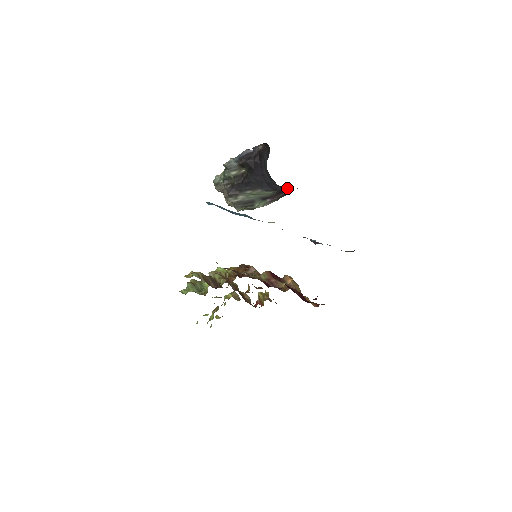
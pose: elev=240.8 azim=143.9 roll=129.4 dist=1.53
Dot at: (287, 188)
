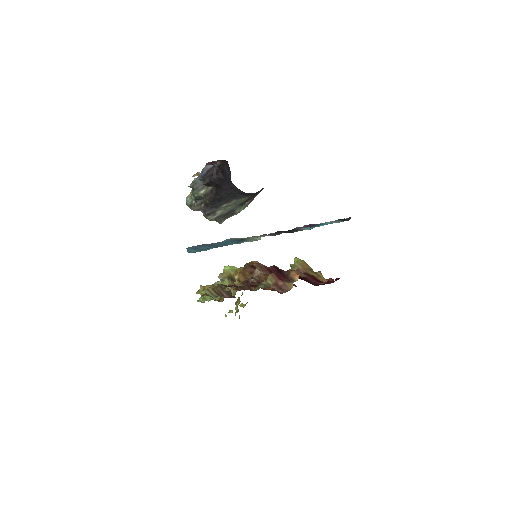
Dot at: occluded
